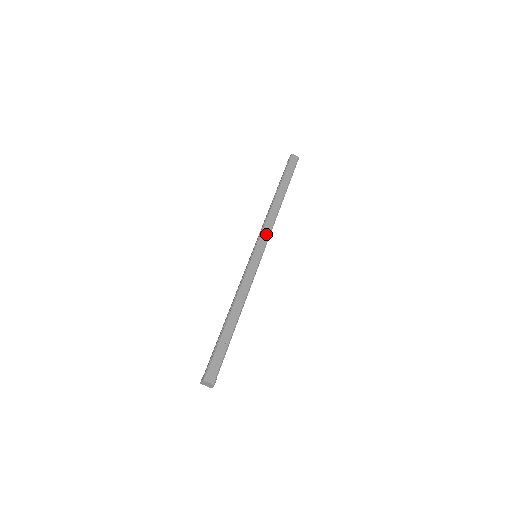
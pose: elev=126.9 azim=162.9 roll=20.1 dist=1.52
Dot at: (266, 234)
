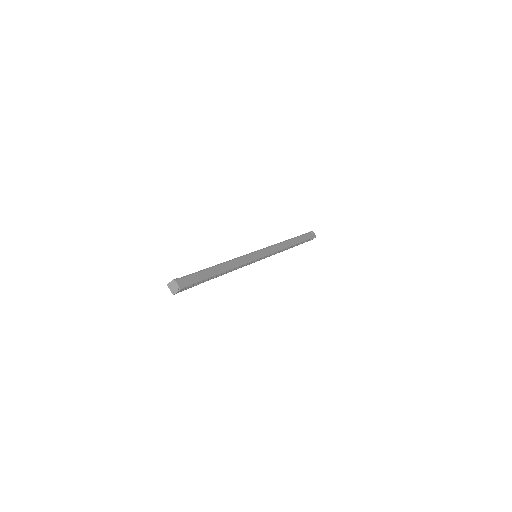
Dot at: (271, 250)
